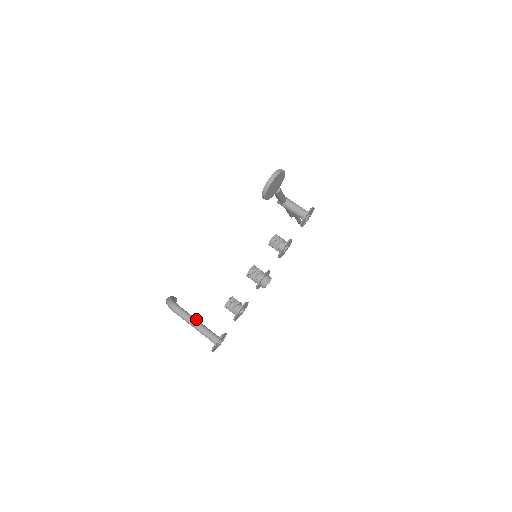
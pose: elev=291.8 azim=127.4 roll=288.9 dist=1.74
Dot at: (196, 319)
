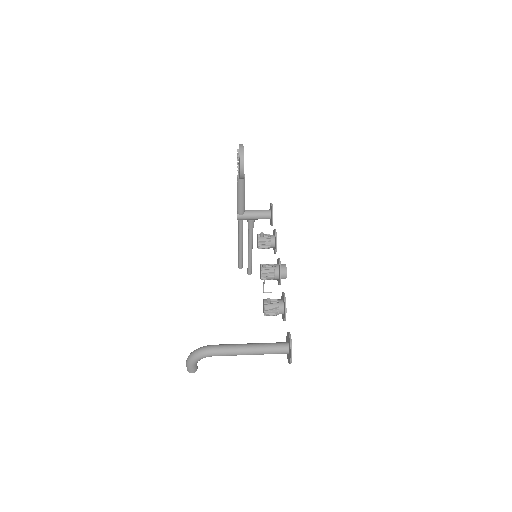
Dot at: (244, 344)
